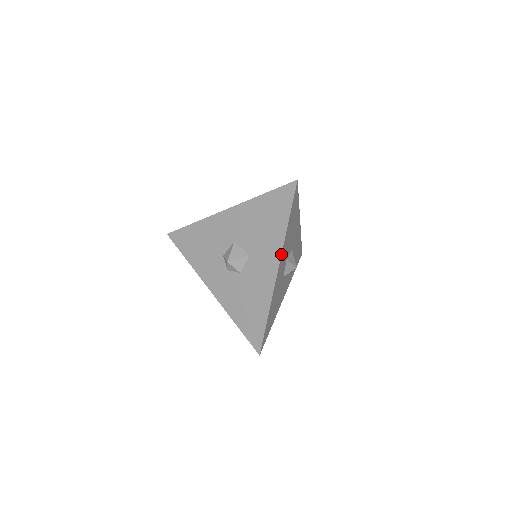
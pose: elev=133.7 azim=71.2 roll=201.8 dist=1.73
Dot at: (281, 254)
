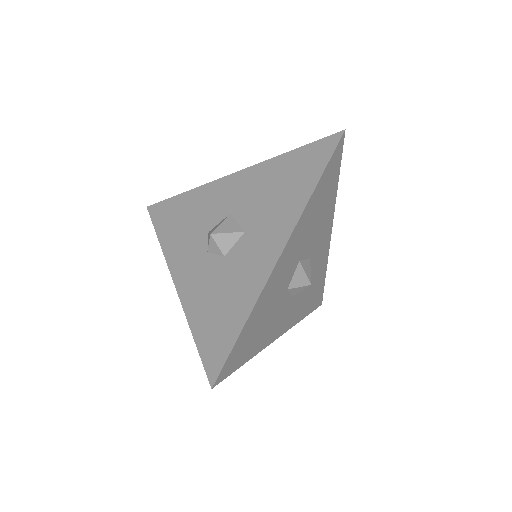
Dot at: (293, 229)
